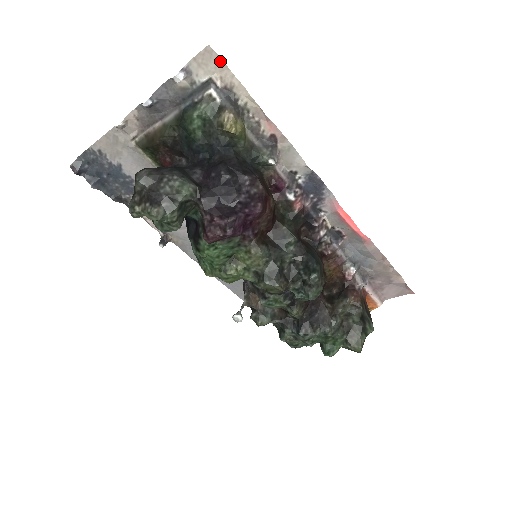
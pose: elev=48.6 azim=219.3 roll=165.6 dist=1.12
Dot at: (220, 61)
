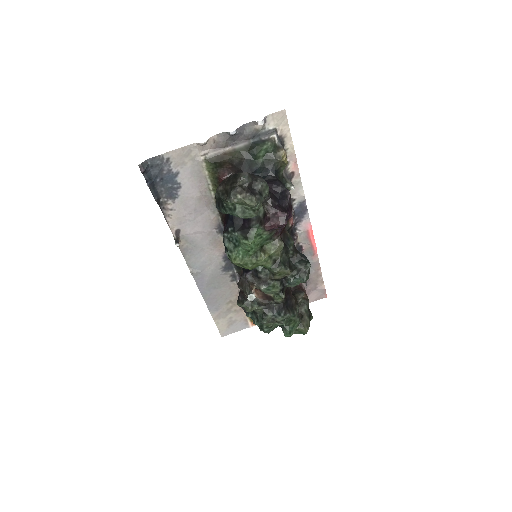
Dot at: (286, 120)
